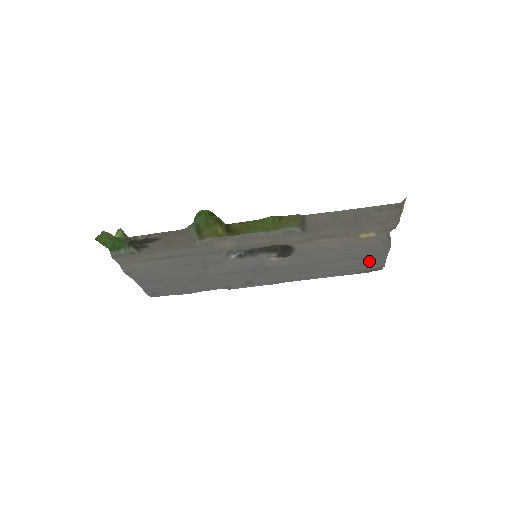
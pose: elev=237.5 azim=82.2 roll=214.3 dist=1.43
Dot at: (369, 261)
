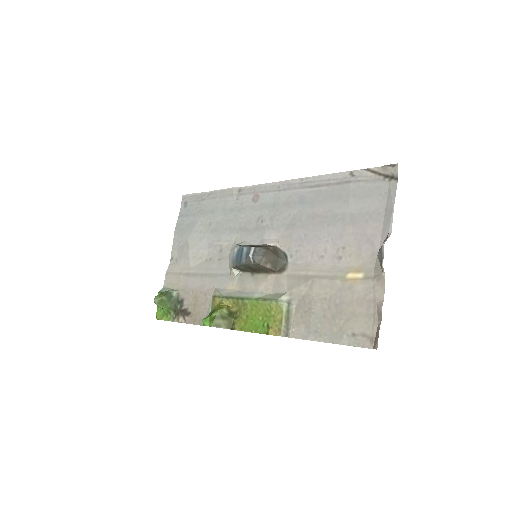
Dot at: (373, 204)
